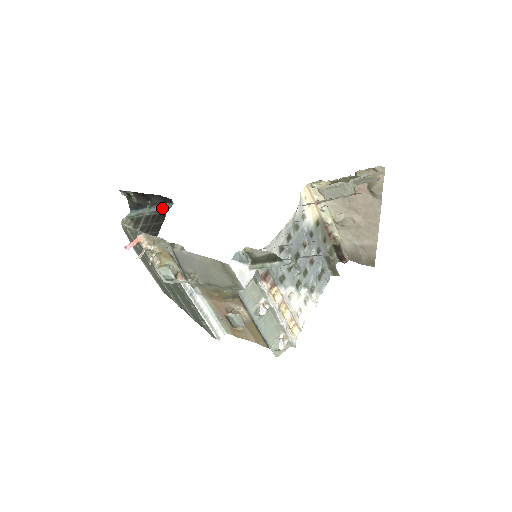
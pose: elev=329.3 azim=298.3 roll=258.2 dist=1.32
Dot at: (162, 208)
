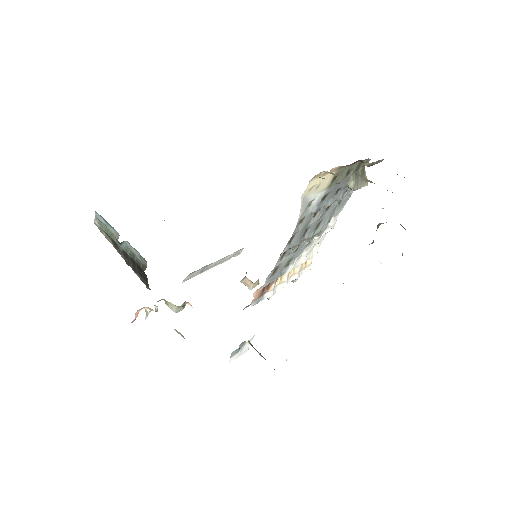
Dot at: (136, 256)
